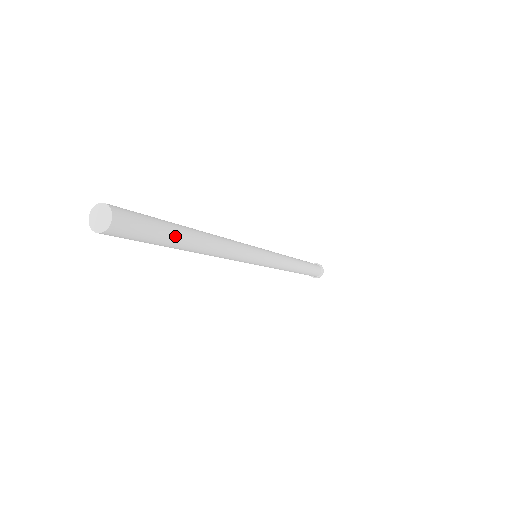
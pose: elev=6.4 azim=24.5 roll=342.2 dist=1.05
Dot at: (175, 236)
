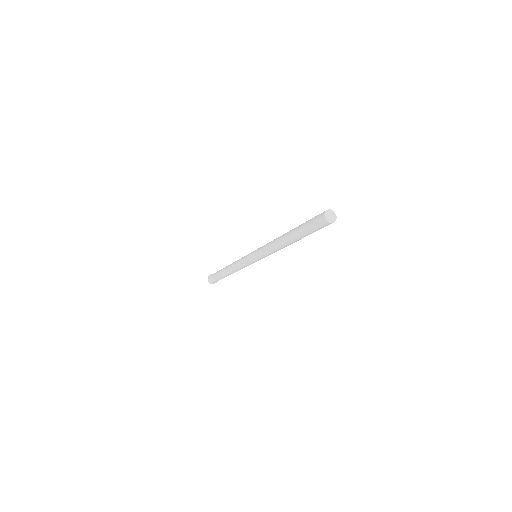
Dot at: occluded
